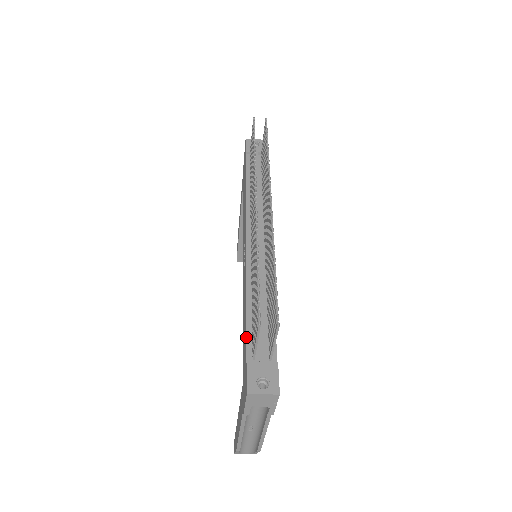
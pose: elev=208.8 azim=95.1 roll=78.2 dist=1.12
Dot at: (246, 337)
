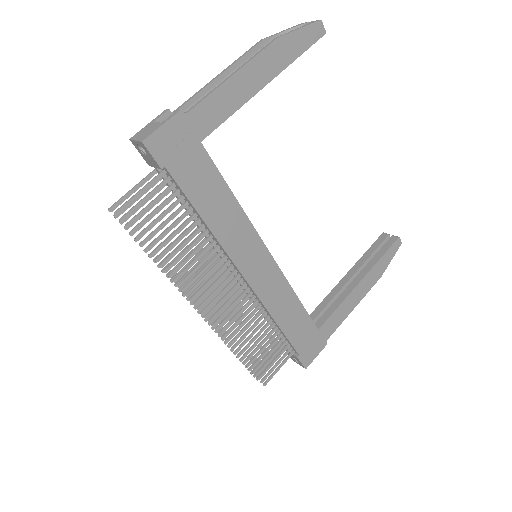
Dot at: occluded
